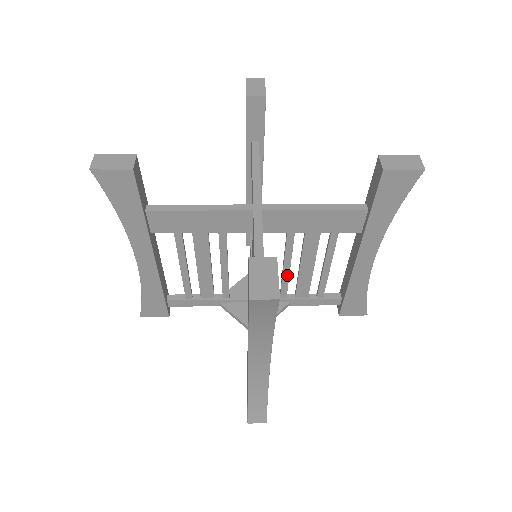
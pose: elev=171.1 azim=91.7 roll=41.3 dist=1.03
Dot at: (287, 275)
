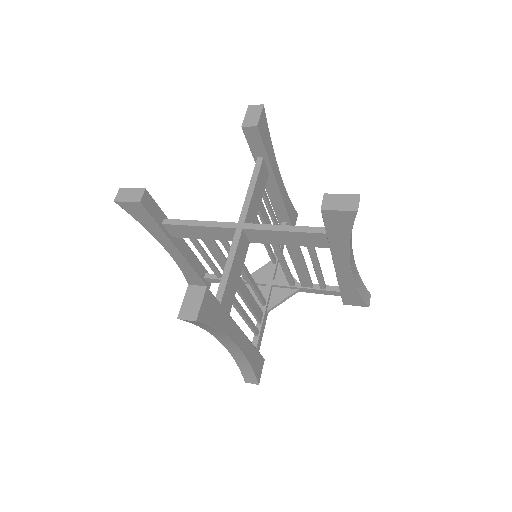
Dot at: (287, 271)
